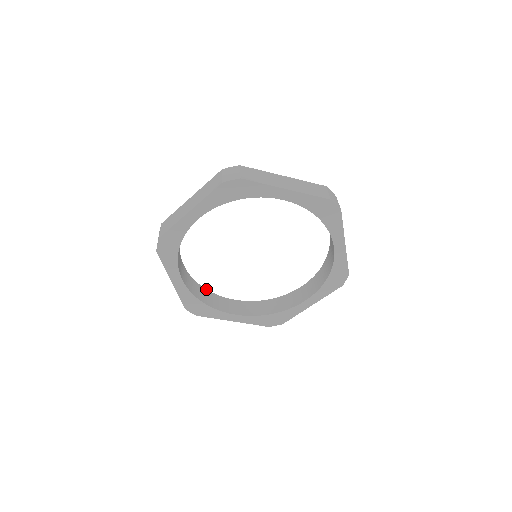
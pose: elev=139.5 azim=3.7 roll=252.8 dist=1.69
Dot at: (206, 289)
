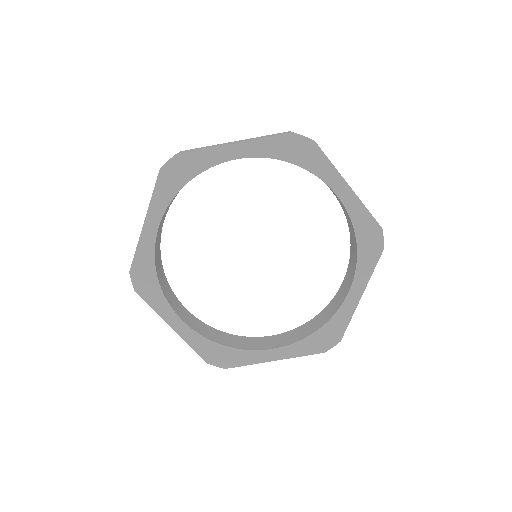
Dot at: occluded
